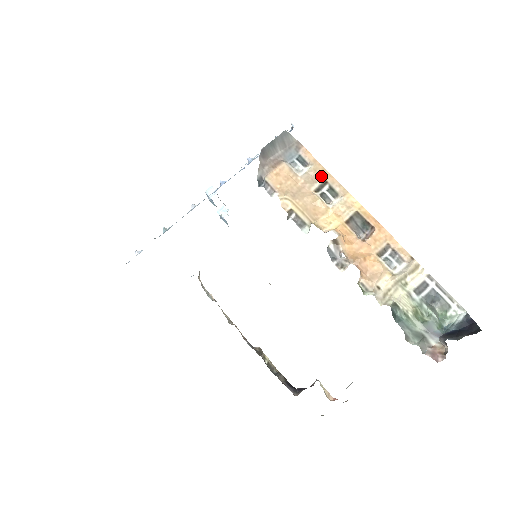
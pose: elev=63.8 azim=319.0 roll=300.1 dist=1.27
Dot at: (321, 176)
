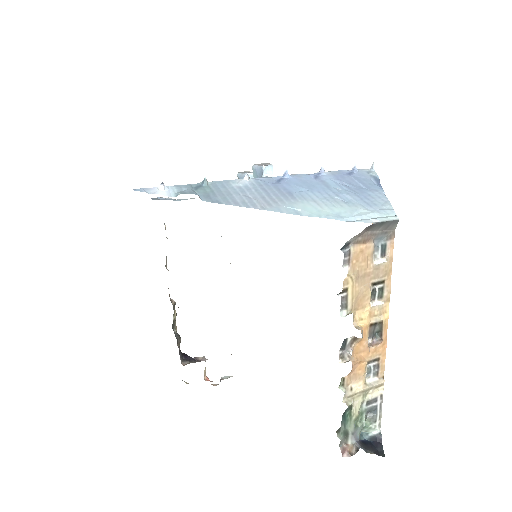
Dot at: (385, 275)
